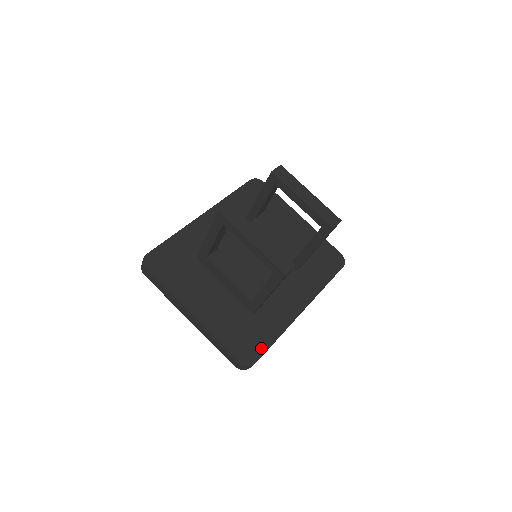
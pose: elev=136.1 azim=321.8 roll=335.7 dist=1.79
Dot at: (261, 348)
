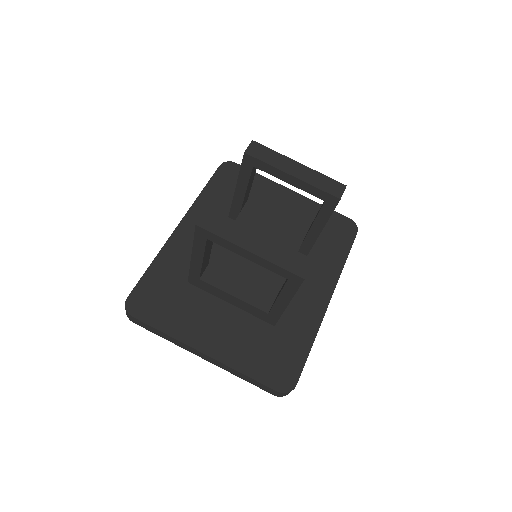
Dot at: (297, 364)
